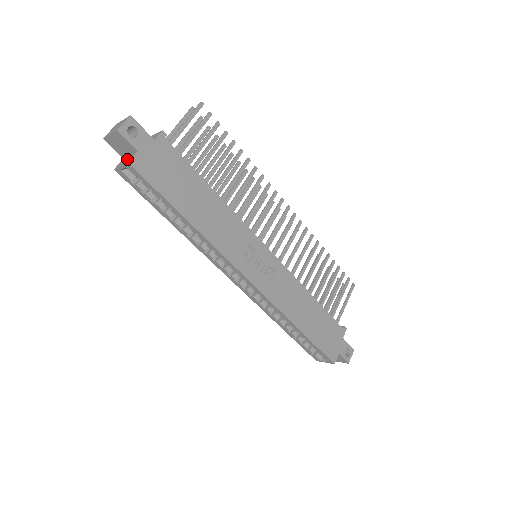
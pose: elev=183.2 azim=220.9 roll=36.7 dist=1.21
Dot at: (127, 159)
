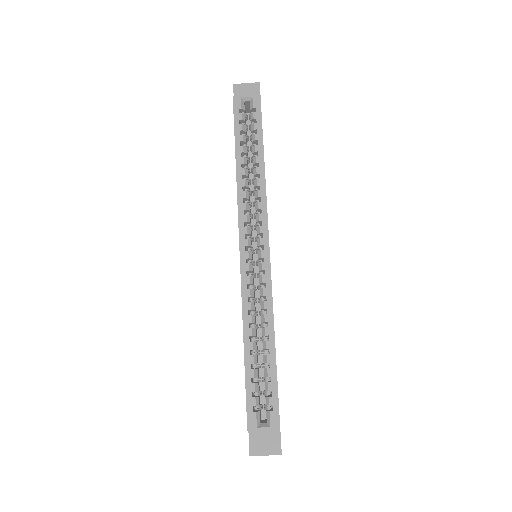
Dot at: (249, 98)
